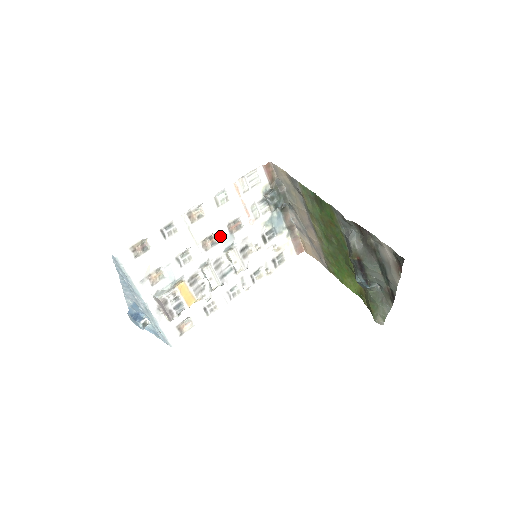
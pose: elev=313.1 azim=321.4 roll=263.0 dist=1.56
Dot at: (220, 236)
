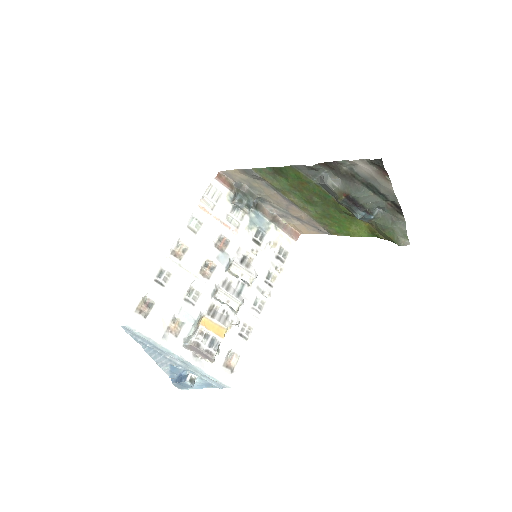
Dot at: (214, 259)
